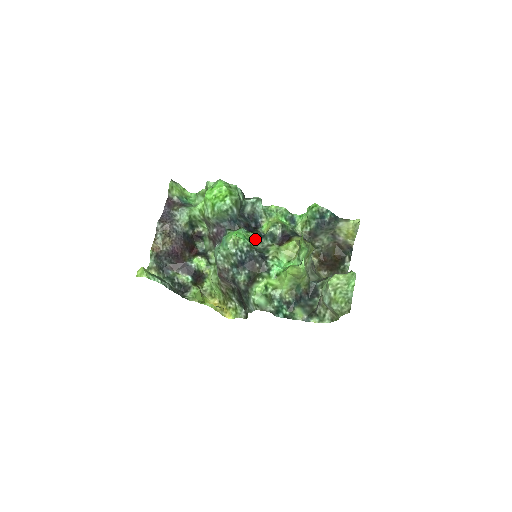
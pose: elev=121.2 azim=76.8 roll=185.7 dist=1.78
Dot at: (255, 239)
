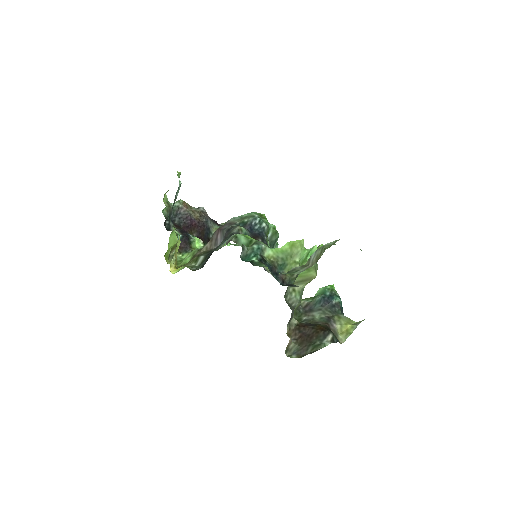
Dot at: occluded
